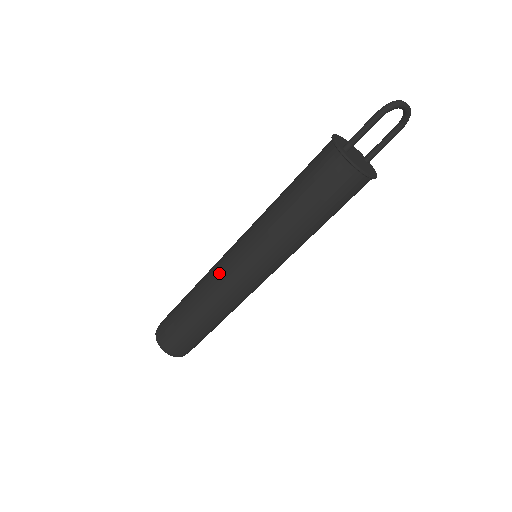
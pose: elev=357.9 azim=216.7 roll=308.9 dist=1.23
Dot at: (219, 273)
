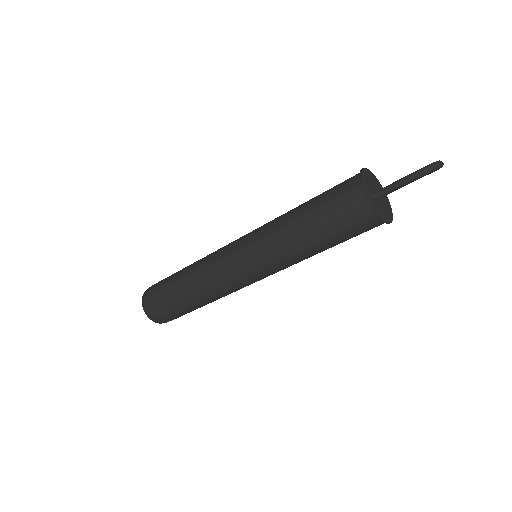
Dot at: (219, 272)
